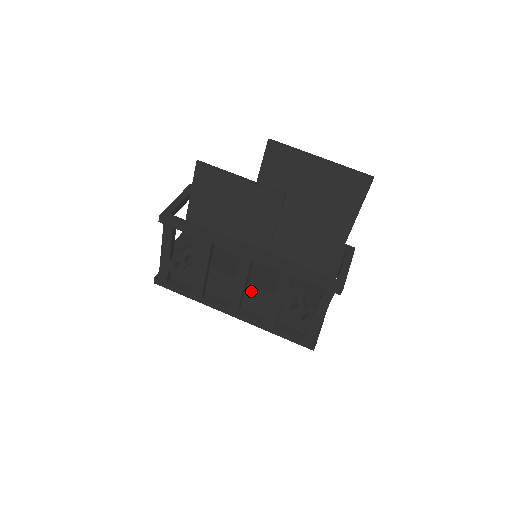
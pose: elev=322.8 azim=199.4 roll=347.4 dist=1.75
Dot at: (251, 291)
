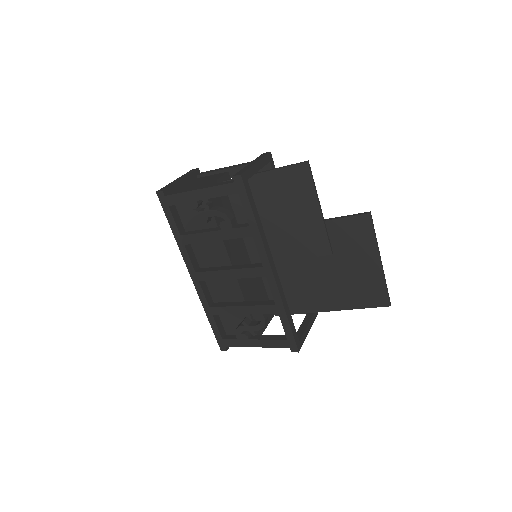
Dot at: (229, 280)
